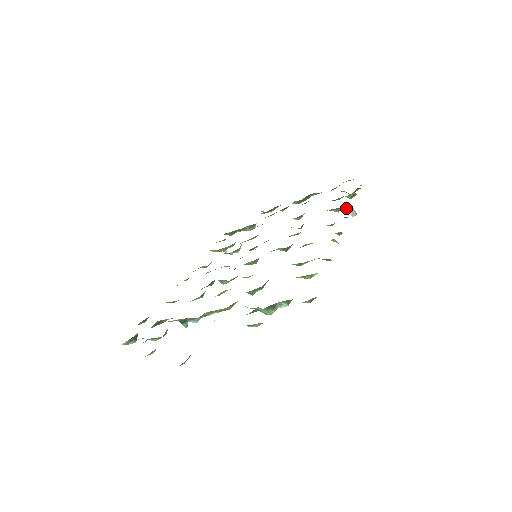
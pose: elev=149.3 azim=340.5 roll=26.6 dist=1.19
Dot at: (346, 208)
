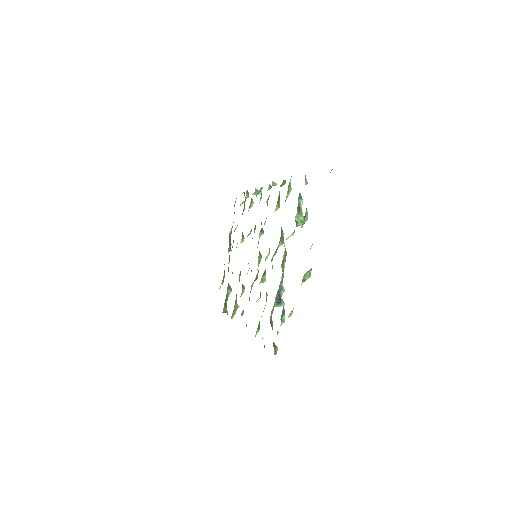
Dot at: (254, 194)
